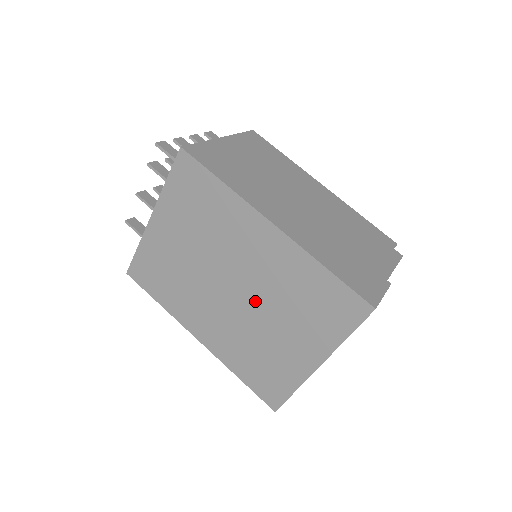
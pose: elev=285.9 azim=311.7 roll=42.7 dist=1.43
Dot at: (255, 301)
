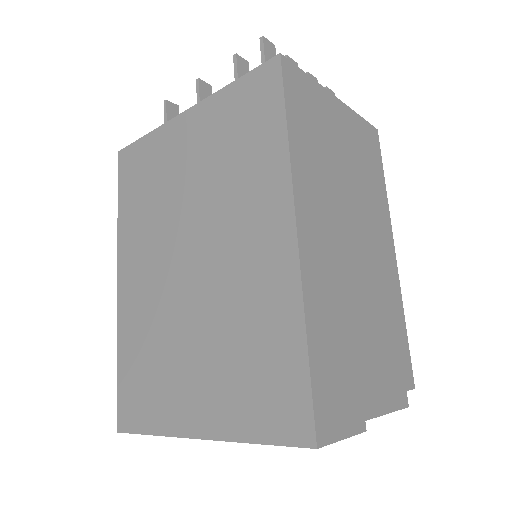
Dot at: (201, 298)
